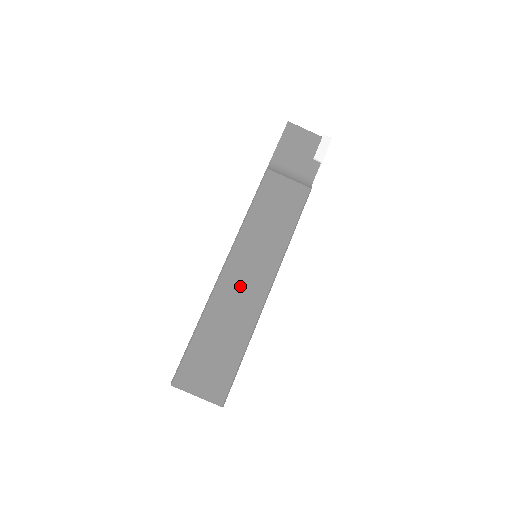
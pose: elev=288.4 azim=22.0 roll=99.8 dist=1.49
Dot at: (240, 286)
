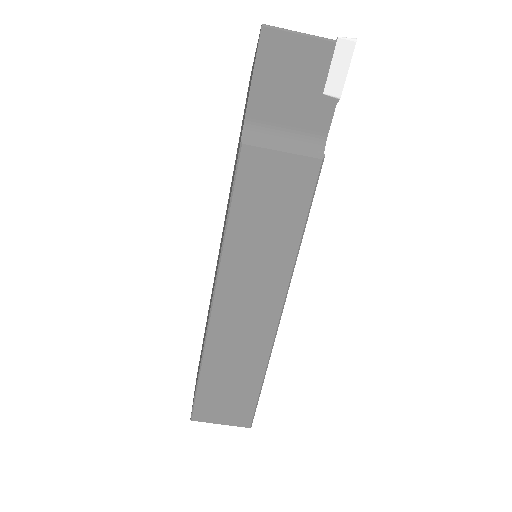
Dot at: (240, 321)
